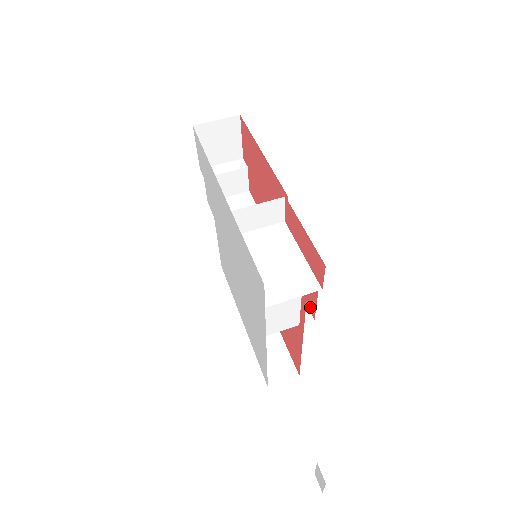
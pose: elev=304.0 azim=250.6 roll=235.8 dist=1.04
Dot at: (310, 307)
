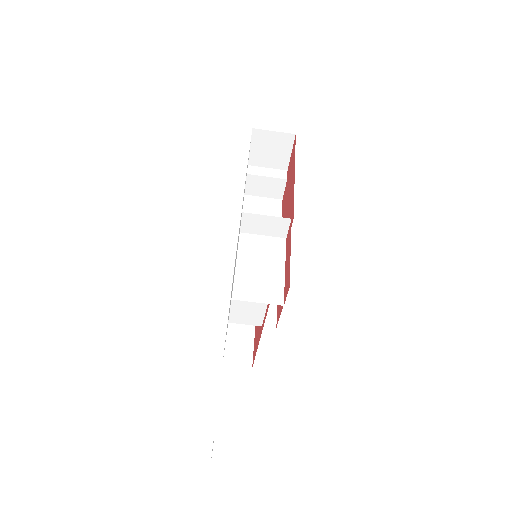
Dot at: (277, 316)
